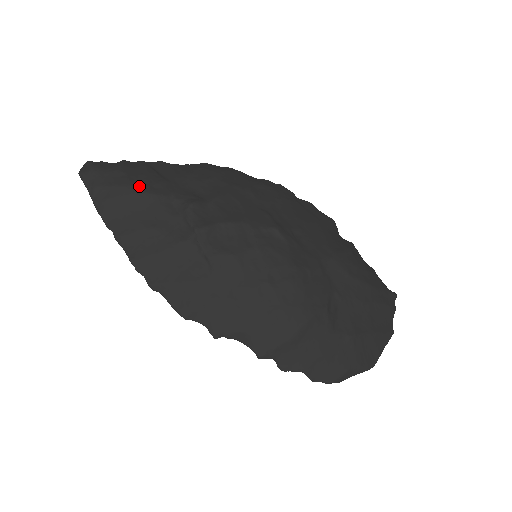
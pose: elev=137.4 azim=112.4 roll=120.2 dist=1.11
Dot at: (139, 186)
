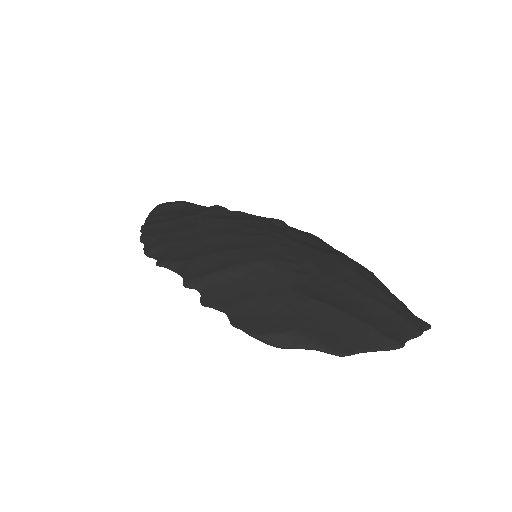
Dot at: (188, 202)
